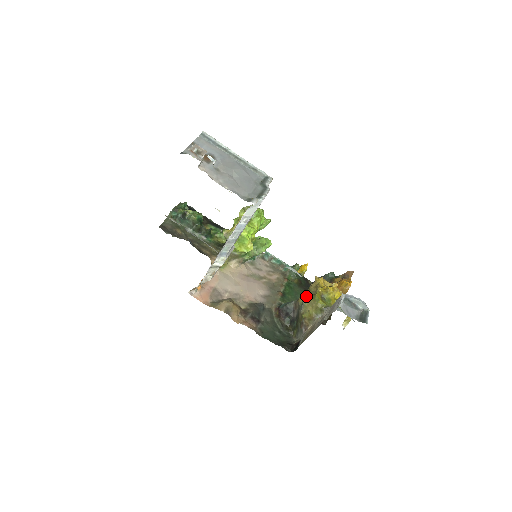
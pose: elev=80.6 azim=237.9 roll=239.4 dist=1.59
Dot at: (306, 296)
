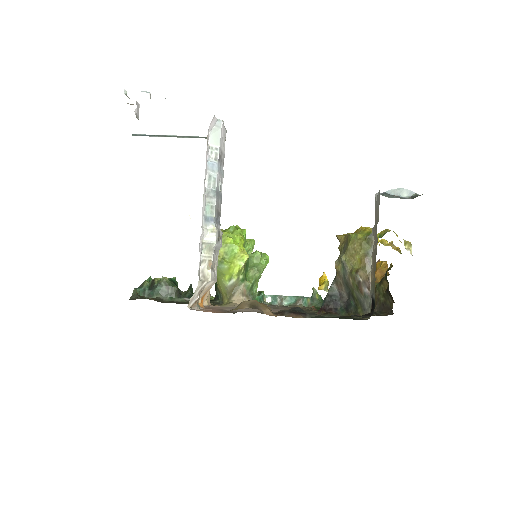
Dot at: (341, 254)
